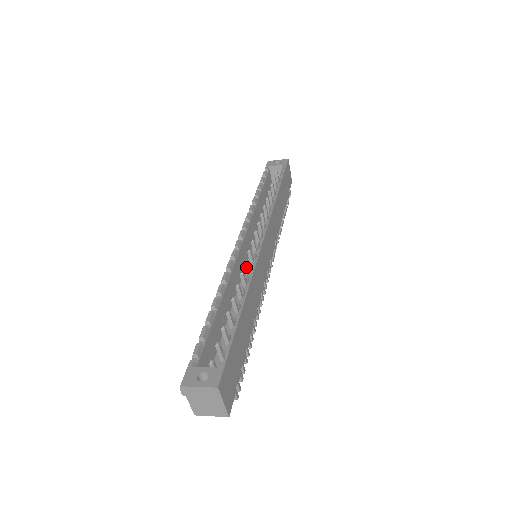
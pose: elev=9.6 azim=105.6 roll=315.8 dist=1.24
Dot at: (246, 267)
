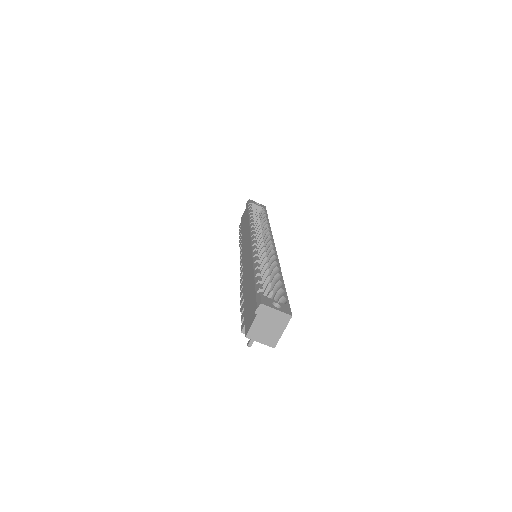
Dot at: (262, 257)
